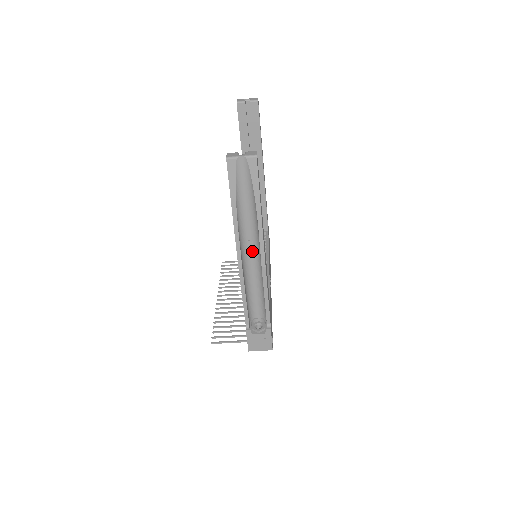
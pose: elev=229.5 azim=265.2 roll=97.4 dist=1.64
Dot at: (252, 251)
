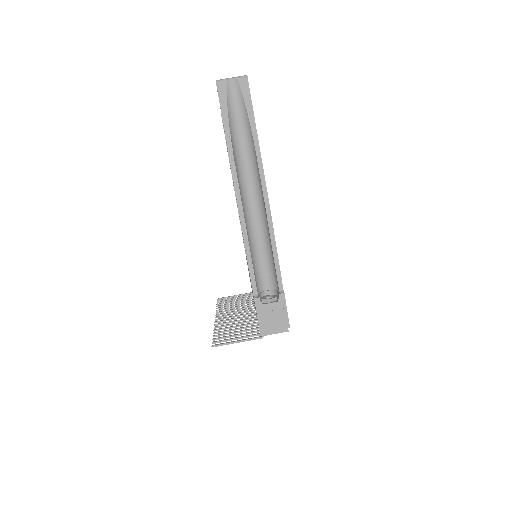
Dot at: (252, 195)
